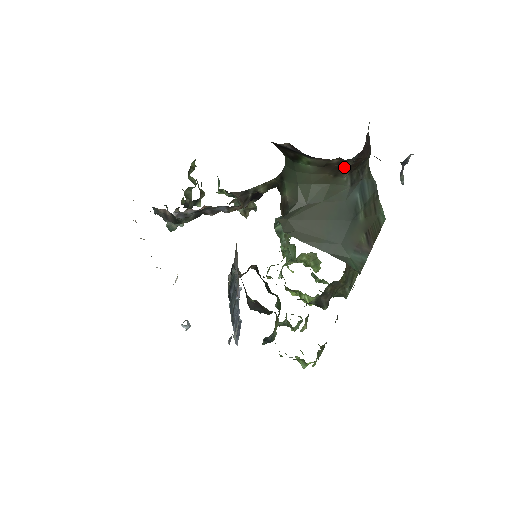
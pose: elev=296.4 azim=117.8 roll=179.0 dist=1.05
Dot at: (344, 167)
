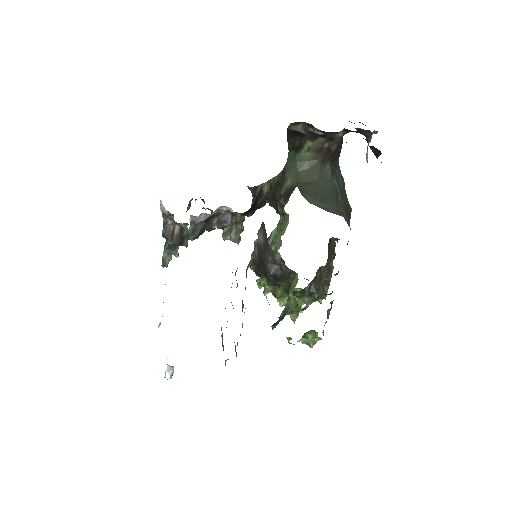
Dot at: (331, 152)
